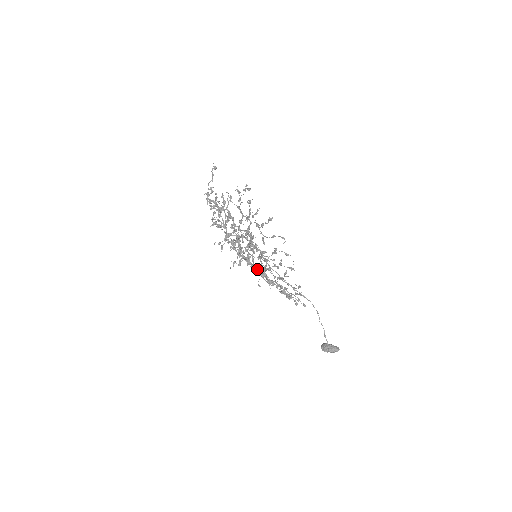
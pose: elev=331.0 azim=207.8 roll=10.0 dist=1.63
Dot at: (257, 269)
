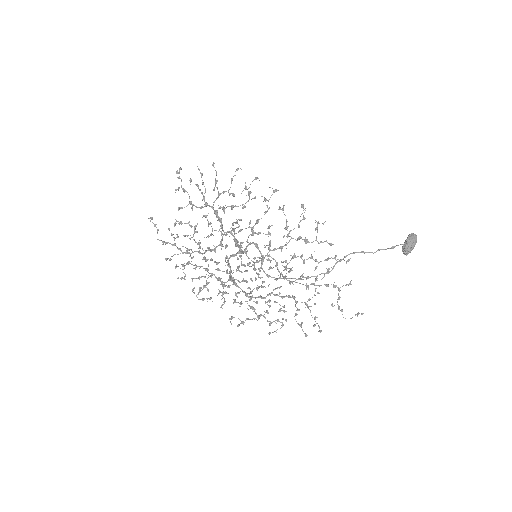
Dot at: (269, 260)
